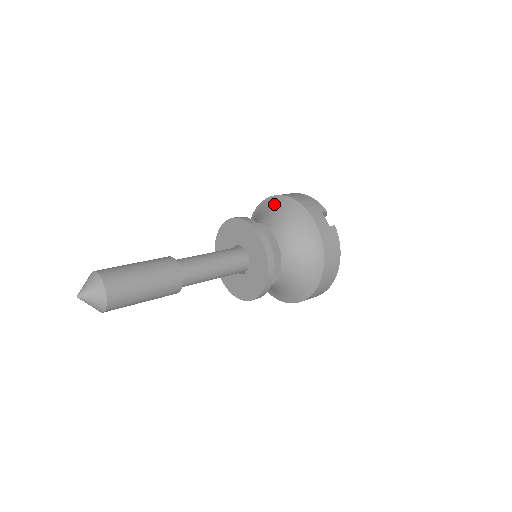
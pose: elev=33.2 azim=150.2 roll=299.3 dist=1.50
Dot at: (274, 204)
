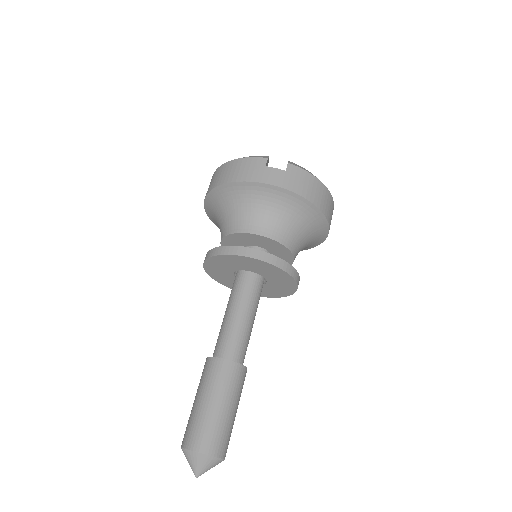
Dot at: (219, 200)
